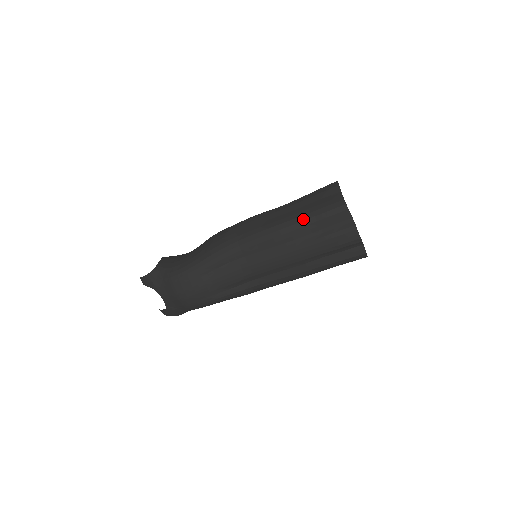
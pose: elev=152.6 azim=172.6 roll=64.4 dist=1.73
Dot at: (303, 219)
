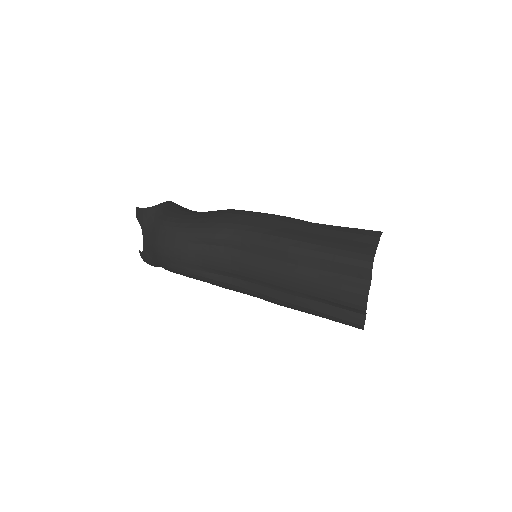
Dot at: (320, 249)
